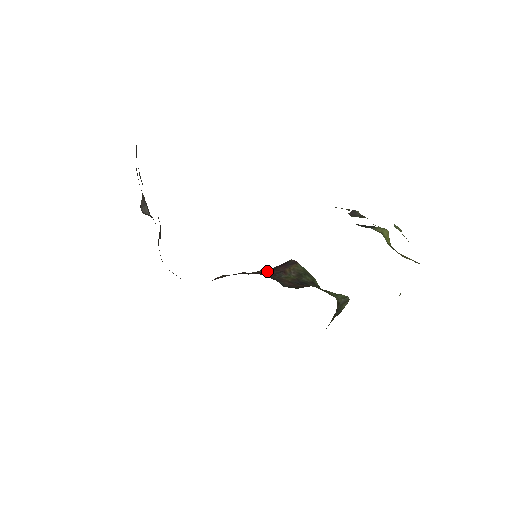
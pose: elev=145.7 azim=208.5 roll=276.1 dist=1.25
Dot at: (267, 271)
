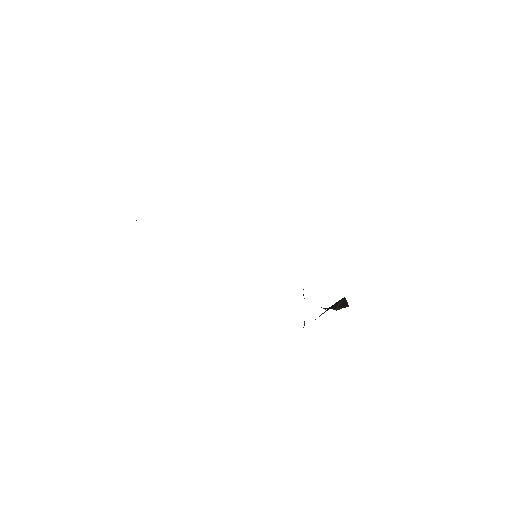
Dot at: occluded
